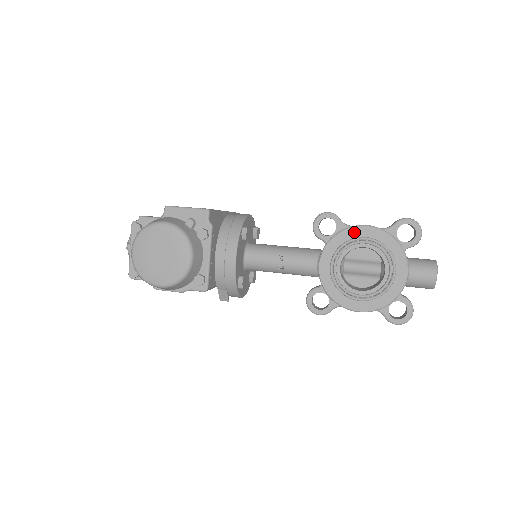
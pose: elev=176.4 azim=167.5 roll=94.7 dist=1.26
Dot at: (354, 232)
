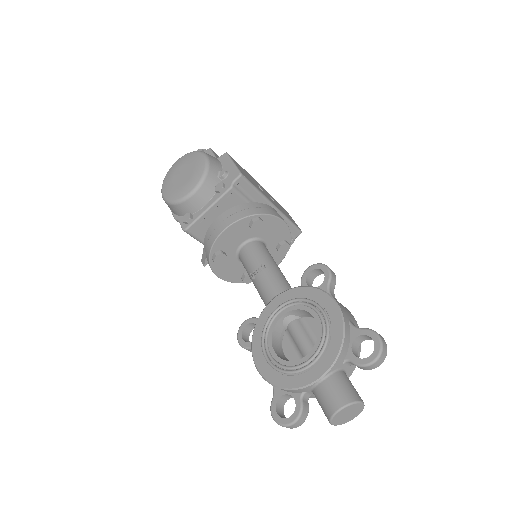
Dot at: (322, 298)
